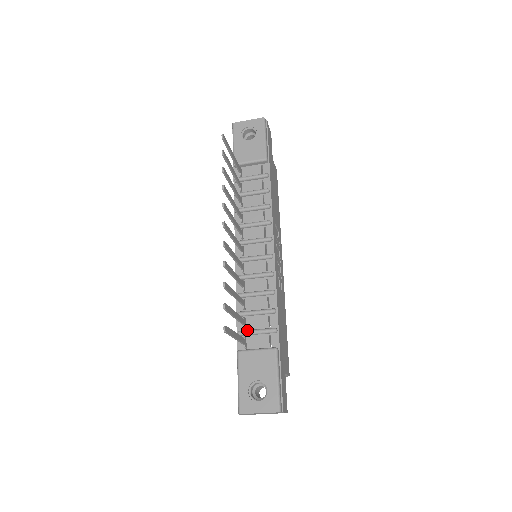
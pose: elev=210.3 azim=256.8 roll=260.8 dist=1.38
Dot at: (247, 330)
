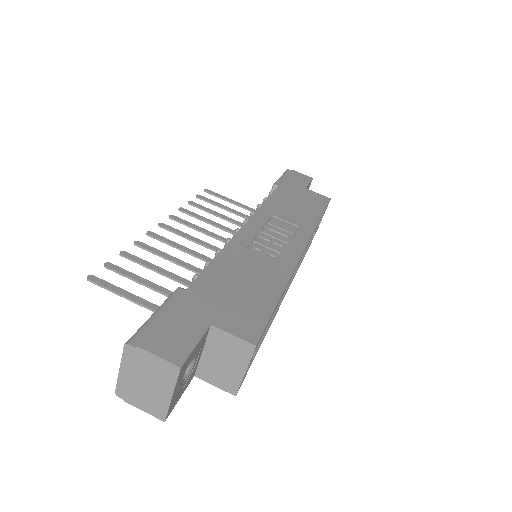
Dot at: occluded
